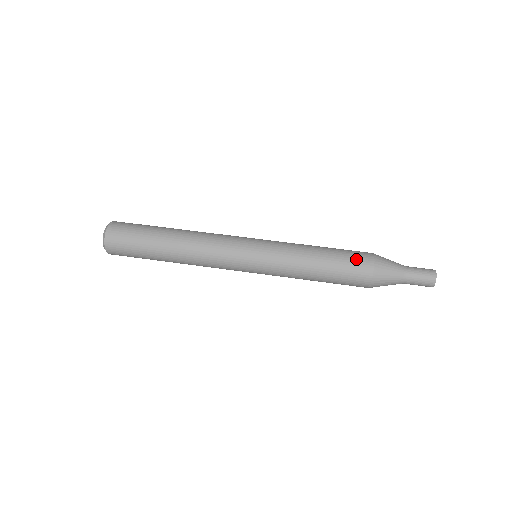
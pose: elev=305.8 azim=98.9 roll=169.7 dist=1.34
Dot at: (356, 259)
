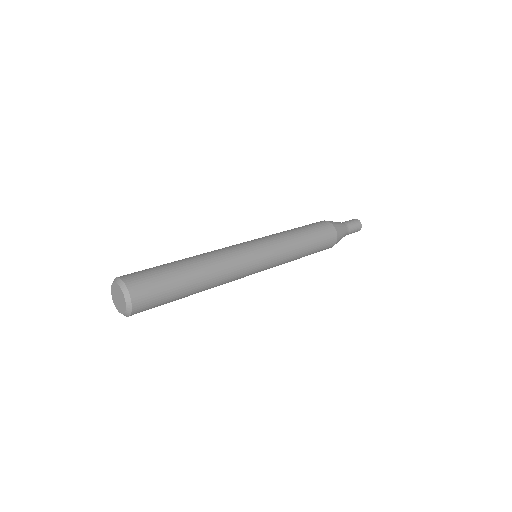
Dot at: (326, 231)
